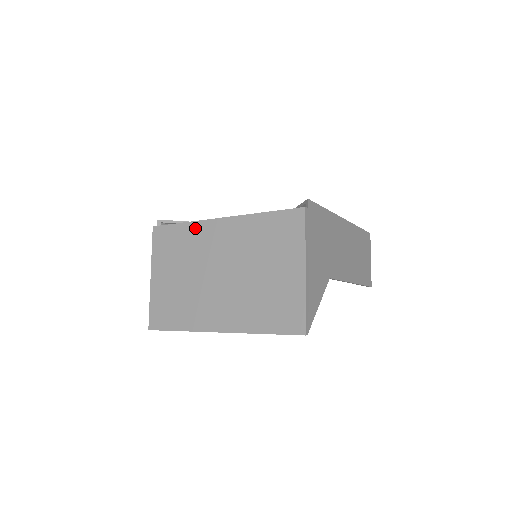
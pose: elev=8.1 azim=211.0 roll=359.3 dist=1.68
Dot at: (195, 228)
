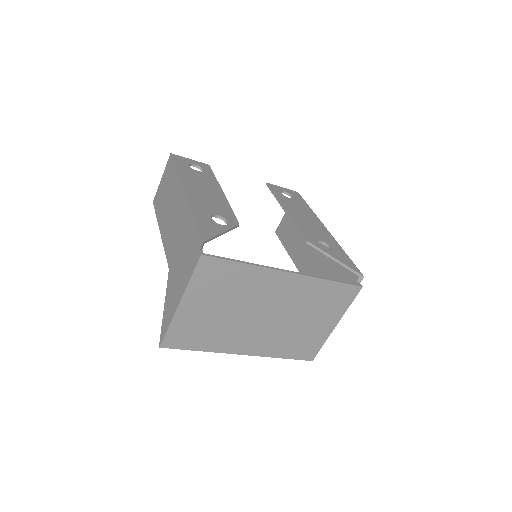
Dot at: (258, 273)
